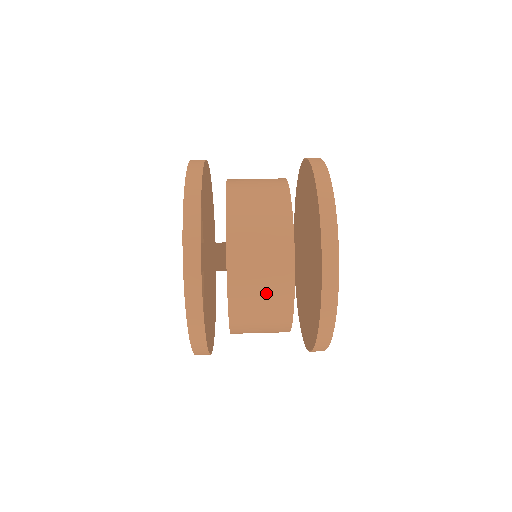
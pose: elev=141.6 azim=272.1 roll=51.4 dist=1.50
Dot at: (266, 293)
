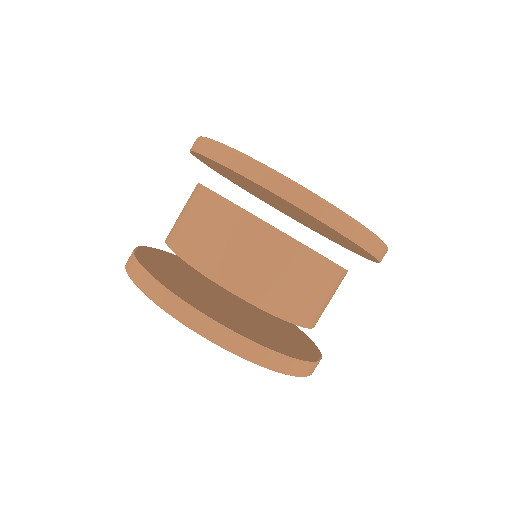
Dot at: (327, 294)
